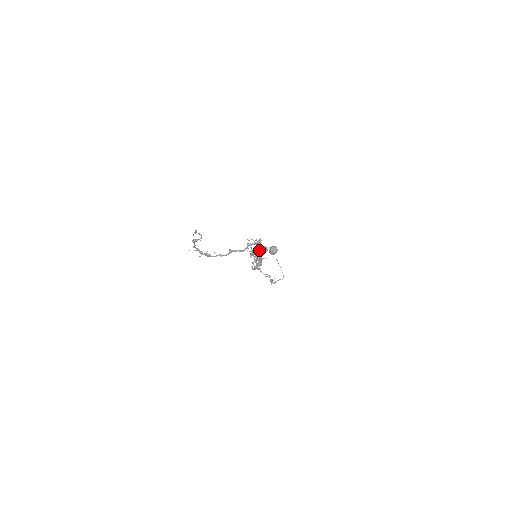
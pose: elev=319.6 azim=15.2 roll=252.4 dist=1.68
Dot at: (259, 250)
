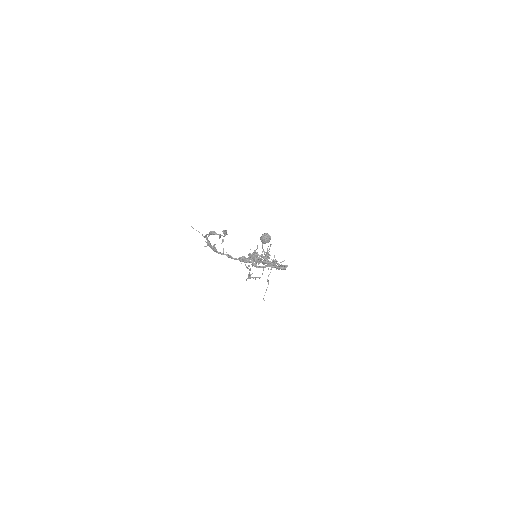
Dot at: (269, 262)
